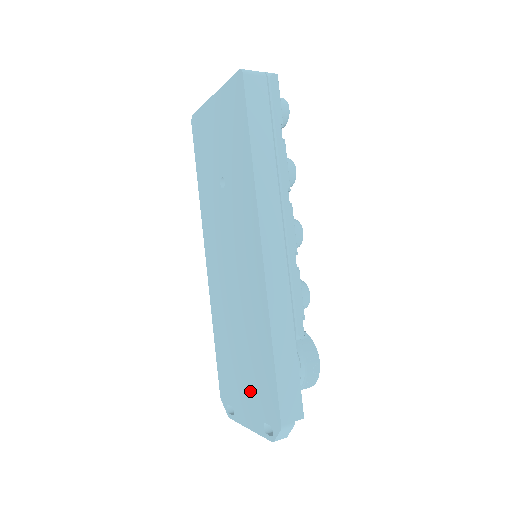
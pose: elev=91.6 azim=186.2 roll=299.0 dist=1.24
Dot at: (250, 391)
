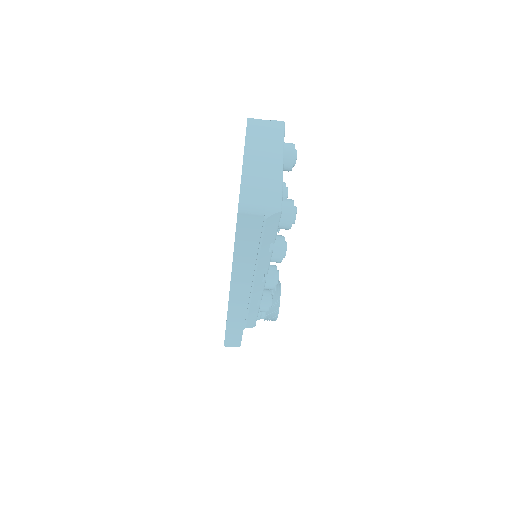
Dot at: occluded
